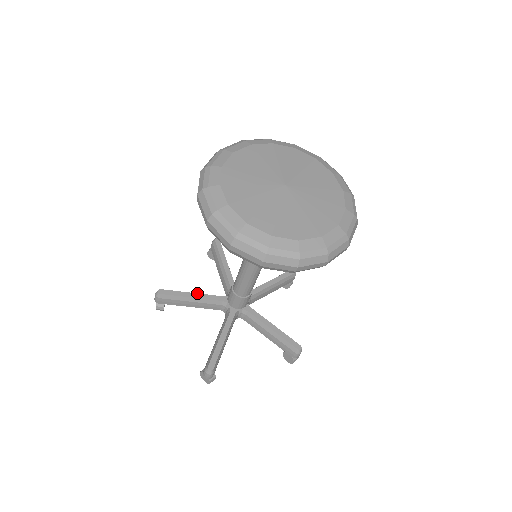
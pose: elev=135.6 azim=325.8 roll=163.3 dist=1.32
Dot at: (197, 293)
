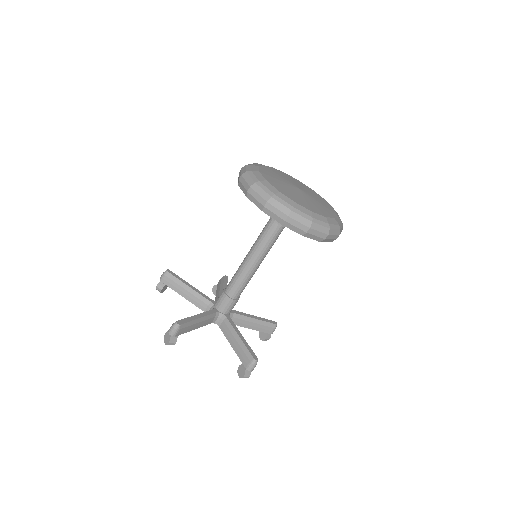
Dot at: occluded
